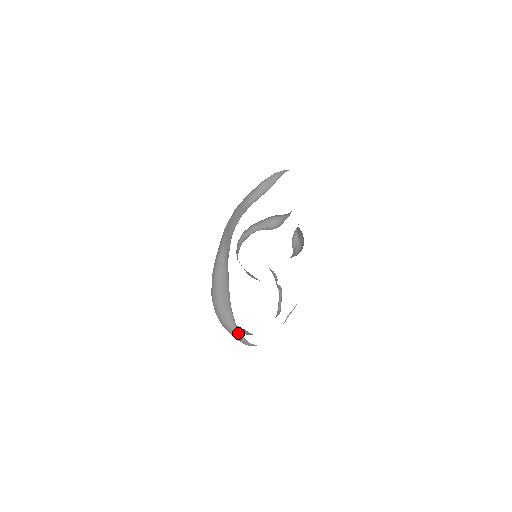
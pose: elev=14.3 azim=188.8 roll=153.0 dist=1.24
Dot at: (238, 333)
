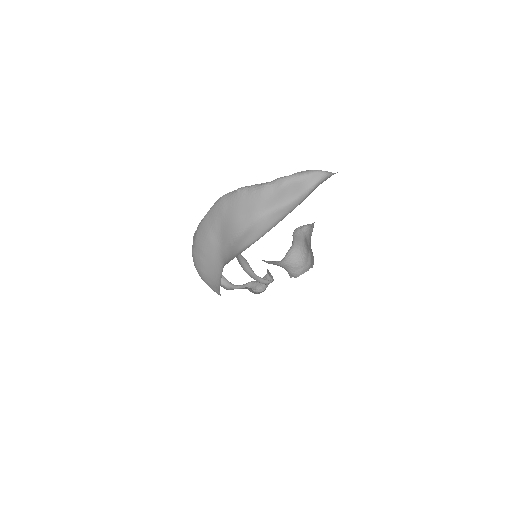
Dot at: (220, 295)
